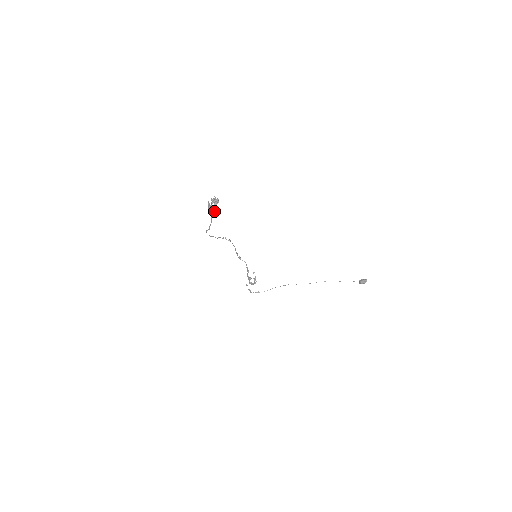
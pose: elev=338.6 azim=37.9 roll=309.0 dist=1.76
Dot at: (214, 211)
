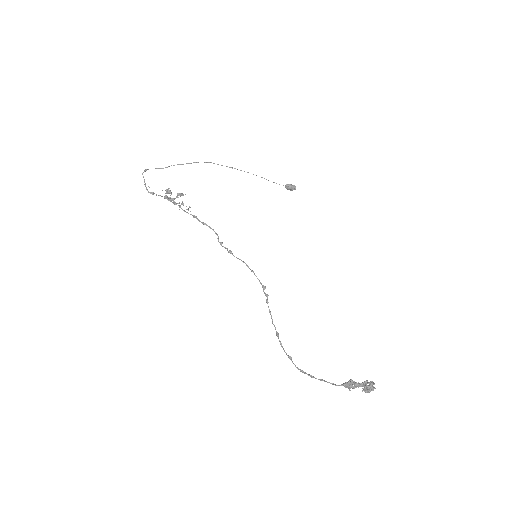
Dot at: occluded
